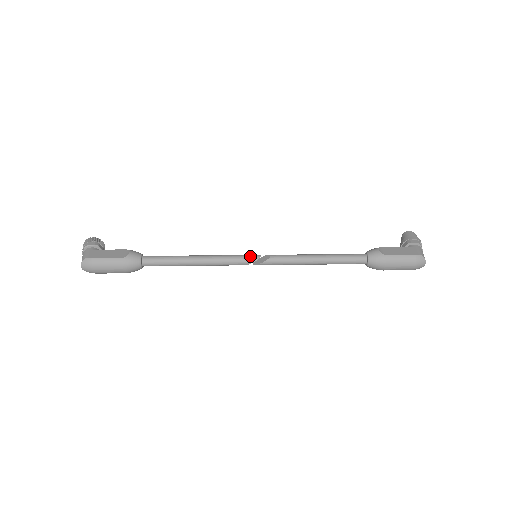
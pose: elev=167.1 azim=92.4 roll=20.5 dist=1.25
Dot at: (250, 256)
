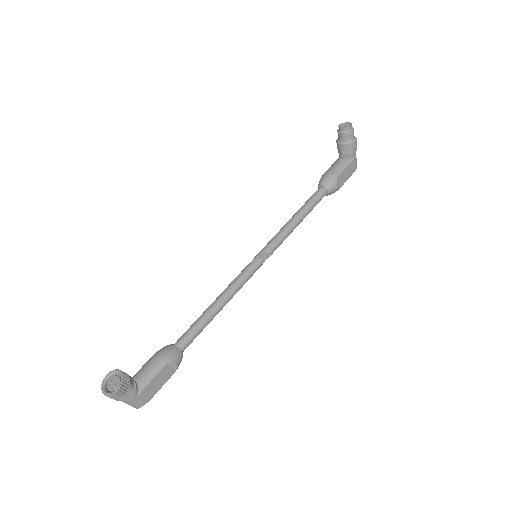
Dot at: occluded
